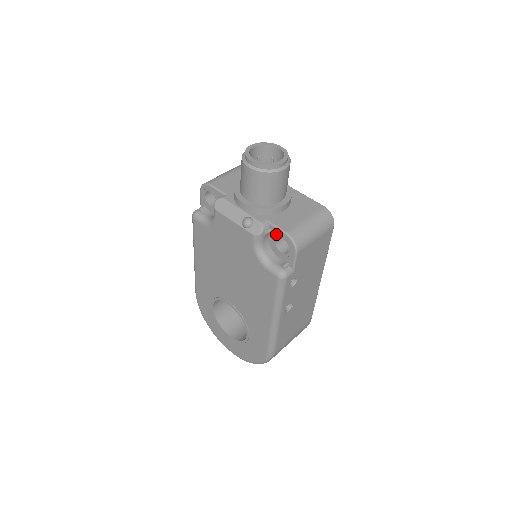
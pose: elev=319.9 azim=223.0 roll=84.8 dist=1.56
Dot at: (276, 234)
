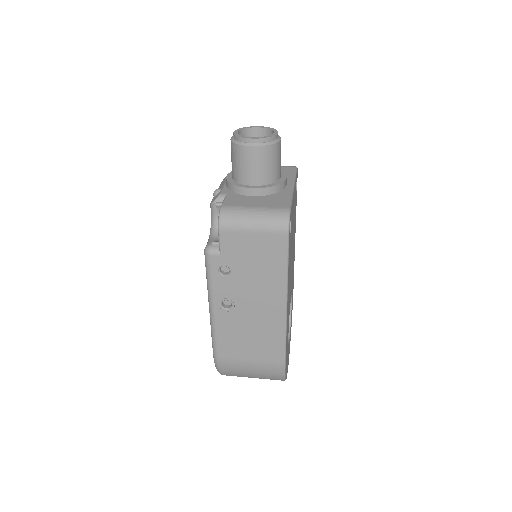
Dot at: occluded
